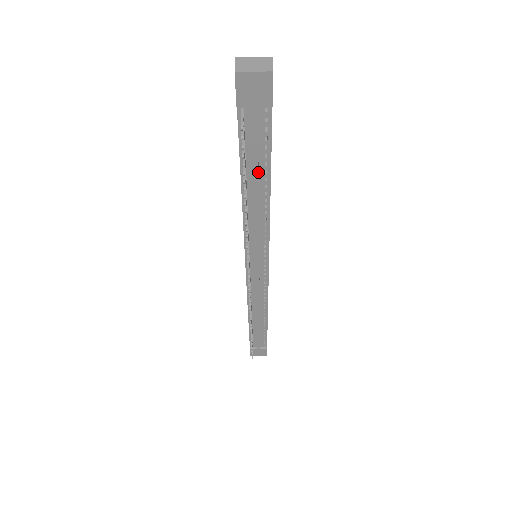
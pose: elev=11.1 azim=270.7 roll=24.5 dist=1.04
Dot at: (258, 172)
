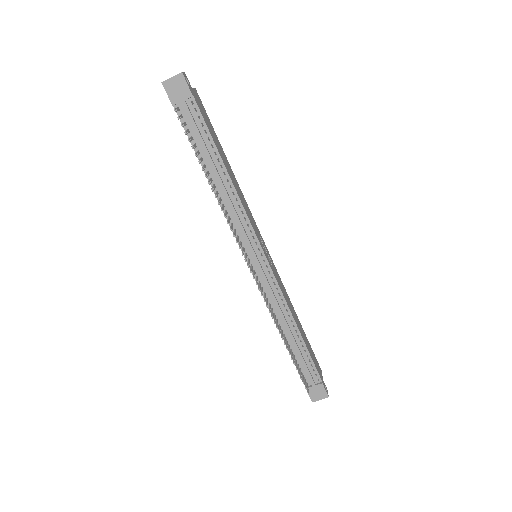
Dot at: (209, 154)
